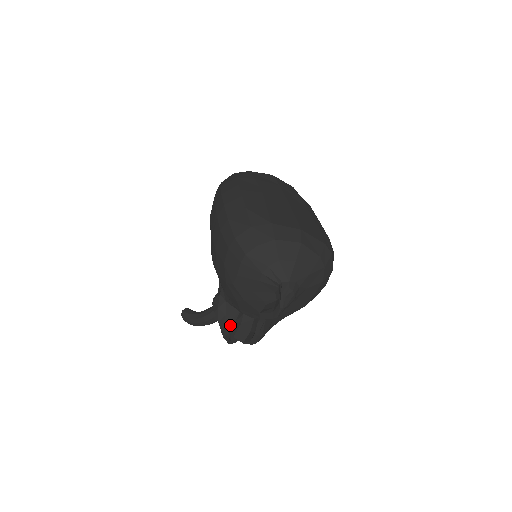
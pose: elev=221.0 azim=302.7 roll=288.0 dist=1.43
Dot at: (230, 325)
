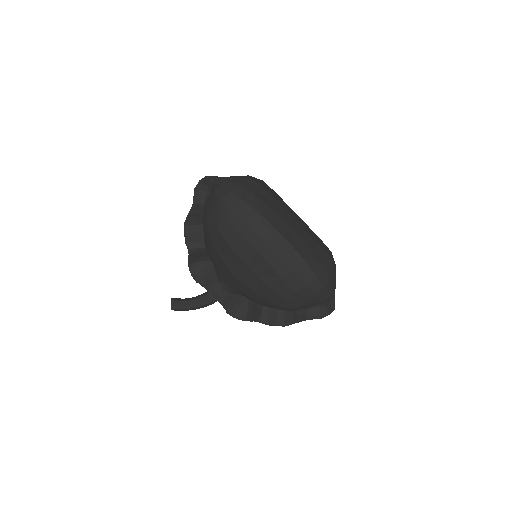
Dot at: (236, 307)
